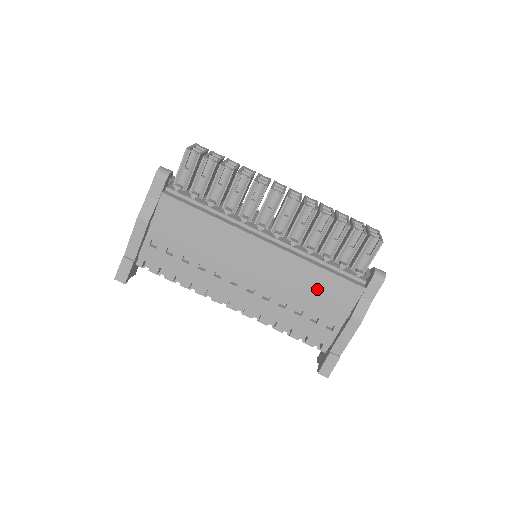
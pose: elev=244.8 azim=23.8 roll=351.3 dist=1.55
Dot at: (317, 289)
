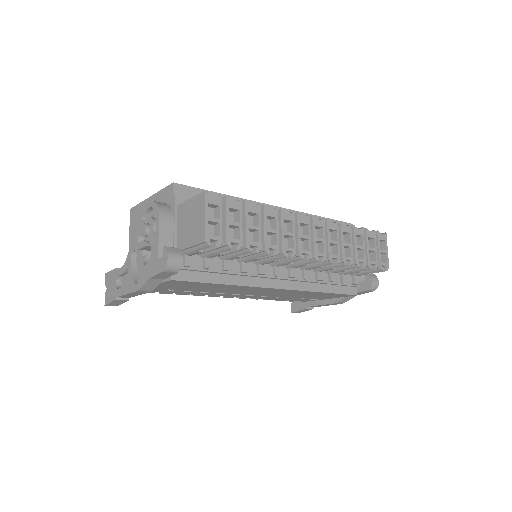
Dot at: (314, 295)
